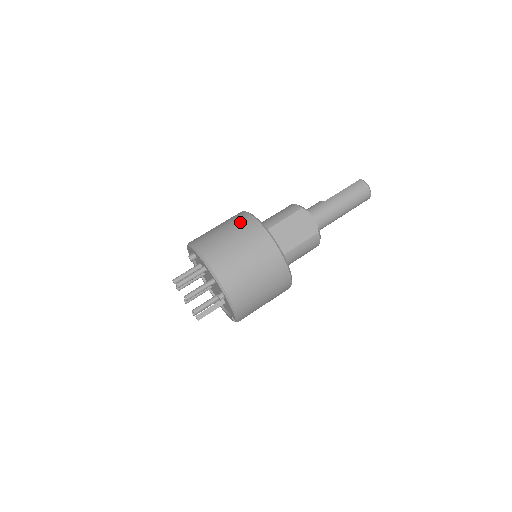
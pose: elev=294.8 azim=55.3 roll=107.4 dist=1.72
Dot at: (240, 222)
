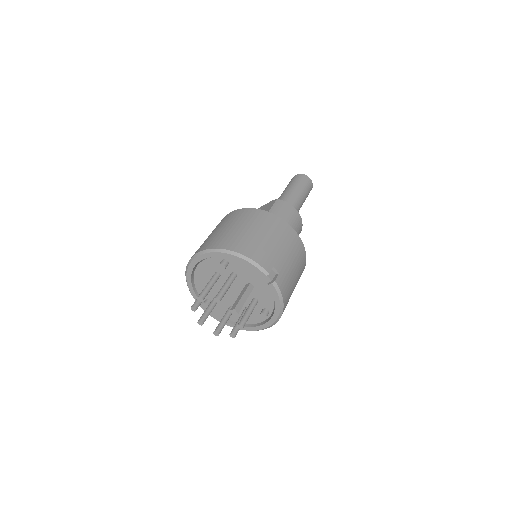
Dot at: occluded
